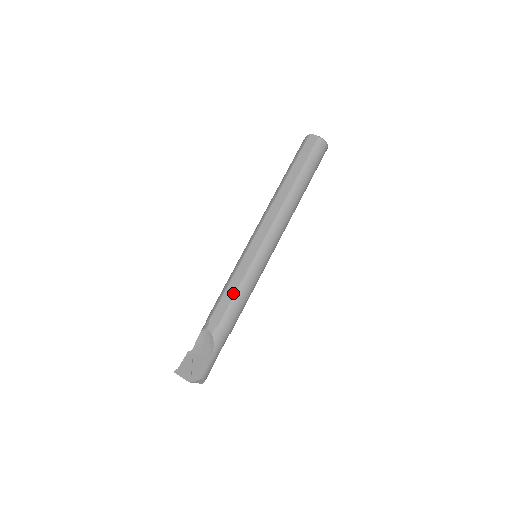
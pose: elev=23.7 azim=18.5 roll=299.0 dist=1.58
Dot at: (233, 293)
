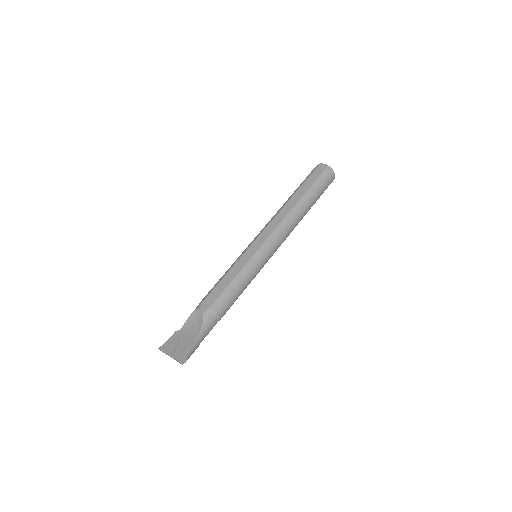
Dot at: (229, 281)
